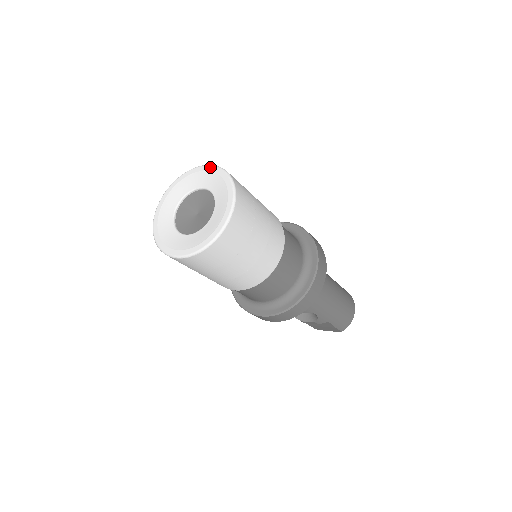
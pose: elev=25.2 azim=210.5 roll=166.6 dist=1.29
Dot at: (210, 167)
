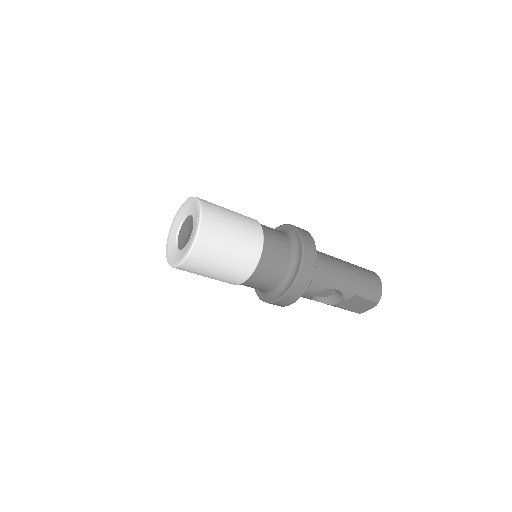
Dot at: (186, 201)
